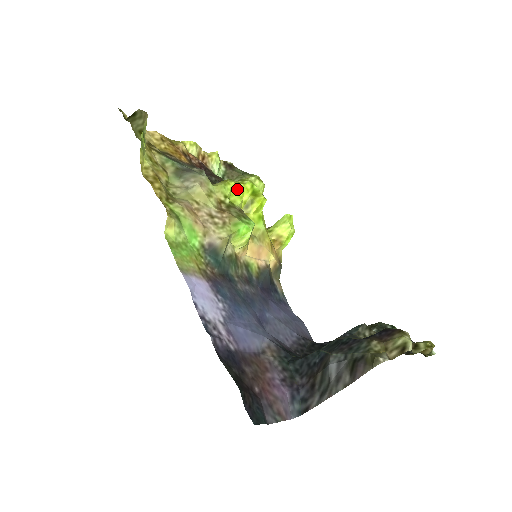
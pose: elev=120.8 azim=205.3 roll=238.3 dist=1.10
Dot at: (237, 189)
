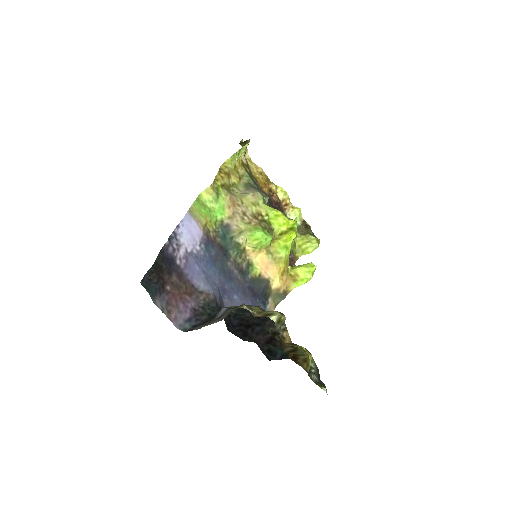
Dot at: (281, 218)
